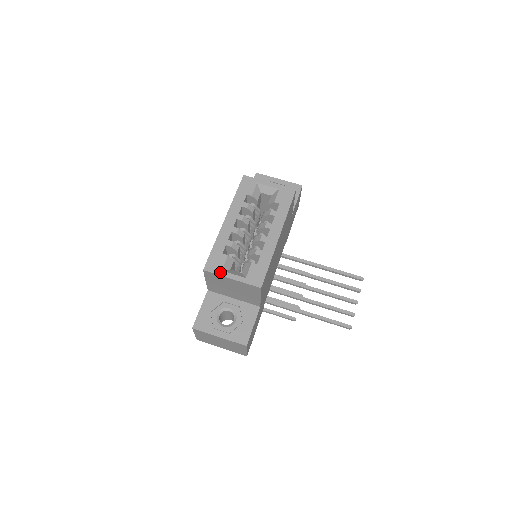
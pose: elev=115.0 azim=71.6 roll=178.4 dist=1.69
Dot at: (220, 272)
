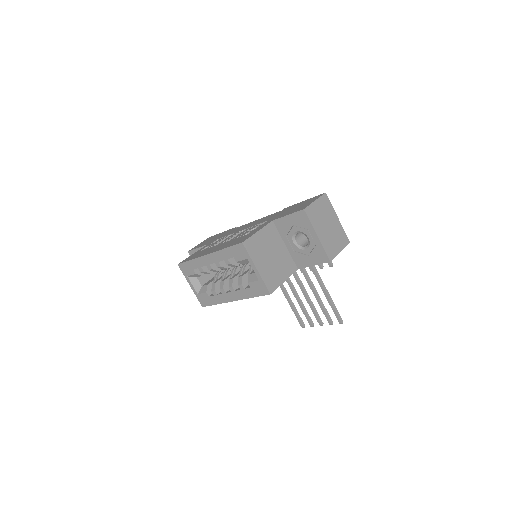
Dot at: (186, 276)
